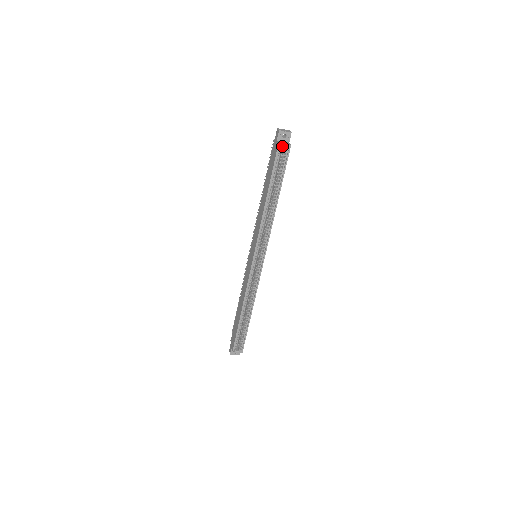
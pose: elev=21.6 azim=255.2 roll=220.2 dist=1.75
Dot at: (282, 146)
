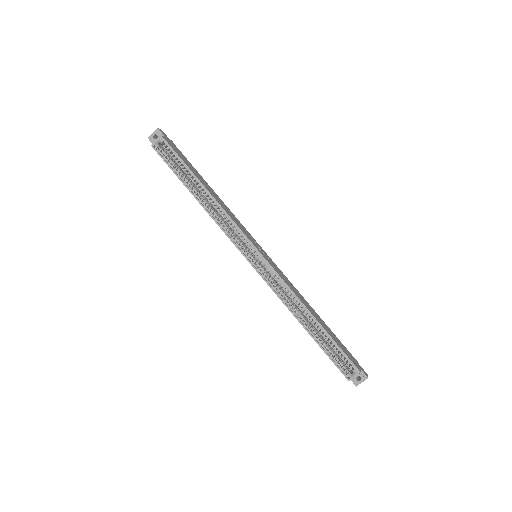
Dot at: (157, 145)
